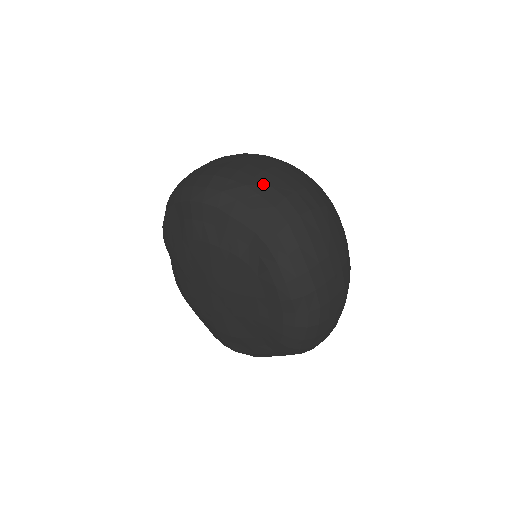
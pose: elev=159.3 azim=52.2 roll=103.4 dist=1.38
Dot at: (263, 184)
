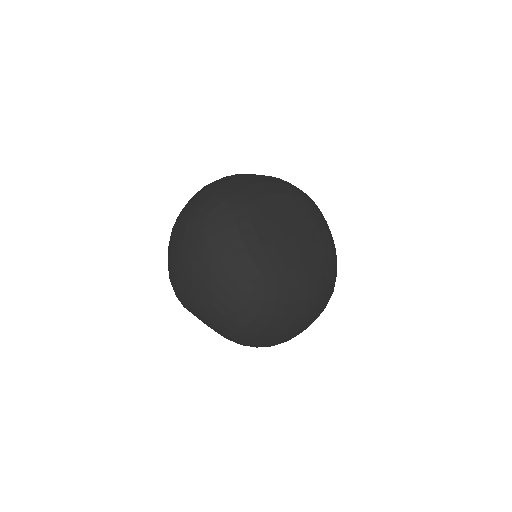
Dot at: (200, 315)
